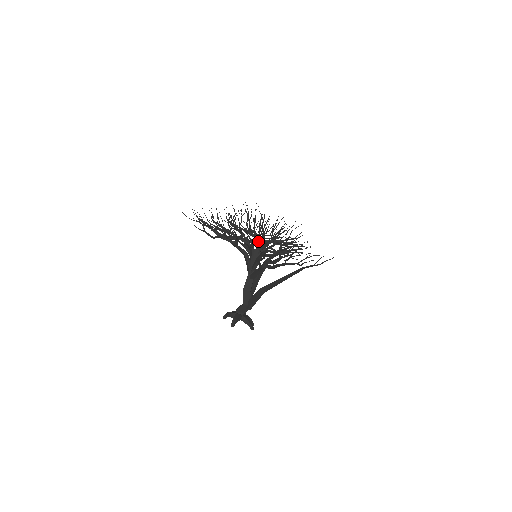
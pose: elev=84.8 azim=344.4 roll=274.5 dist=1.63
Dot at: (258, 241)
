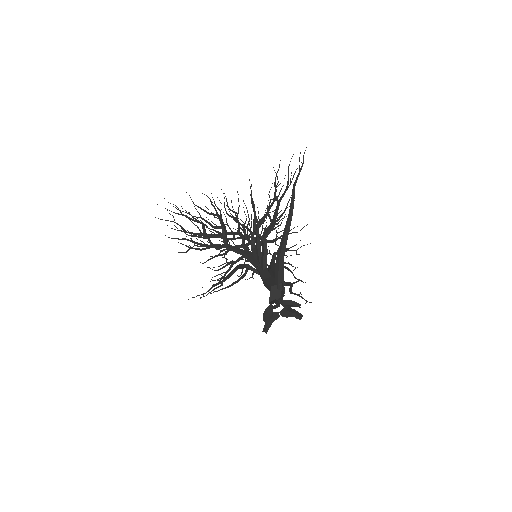
Dot at: (245, 226)
